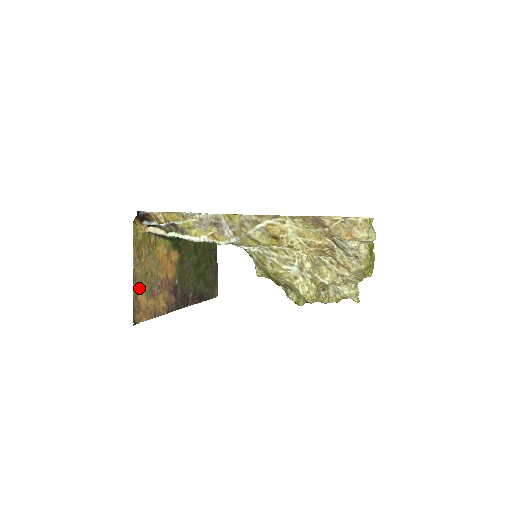
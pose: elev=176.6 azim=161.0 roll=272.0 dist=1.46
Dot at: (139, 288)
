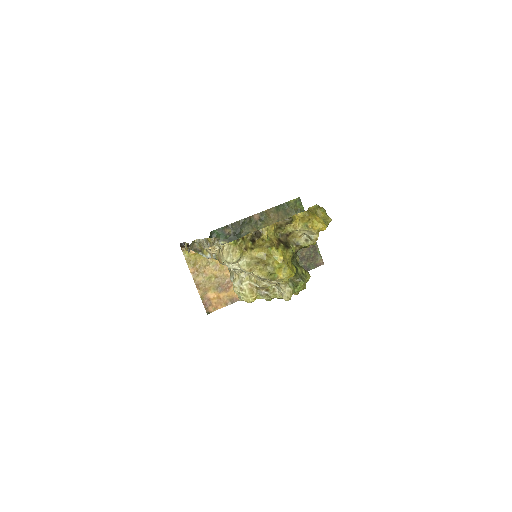
Dot at: (205, 290)
